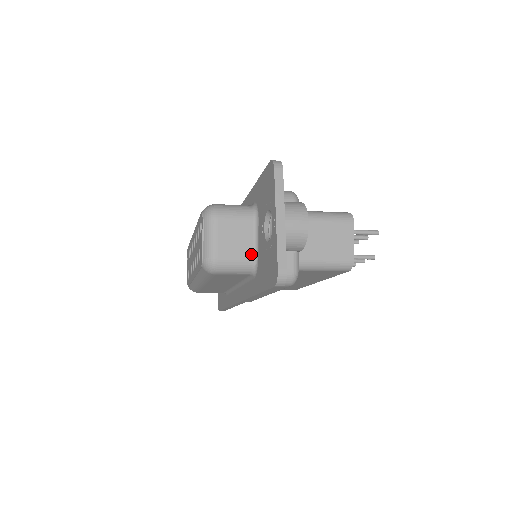
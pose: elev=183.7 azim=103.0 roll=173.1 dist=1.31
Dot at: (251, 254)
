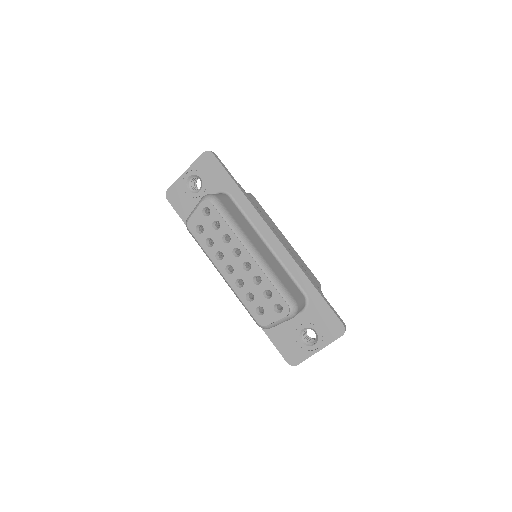
Dot at: occluded
